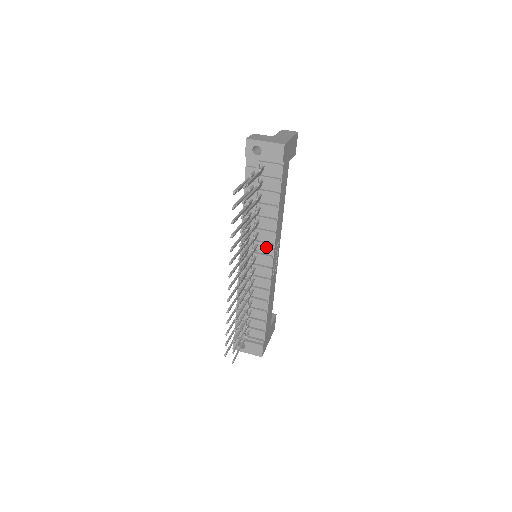
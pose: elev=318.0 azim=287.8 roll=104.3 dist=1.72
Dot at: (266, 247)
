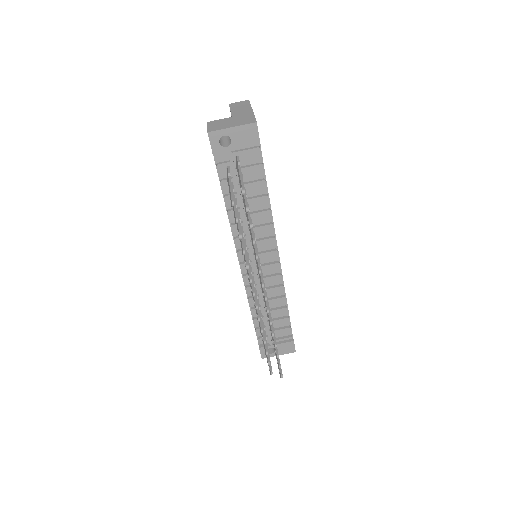
Dot at: (267, 243)
